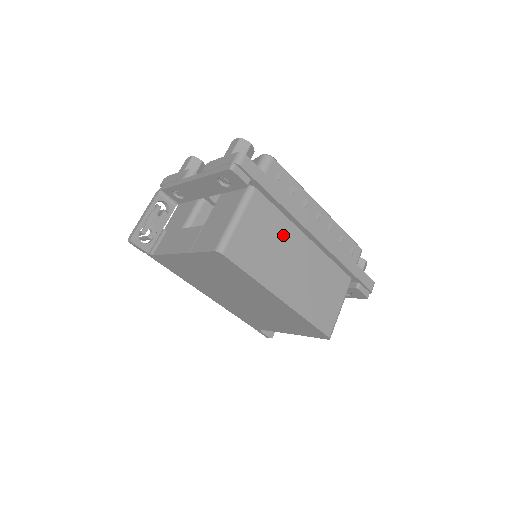
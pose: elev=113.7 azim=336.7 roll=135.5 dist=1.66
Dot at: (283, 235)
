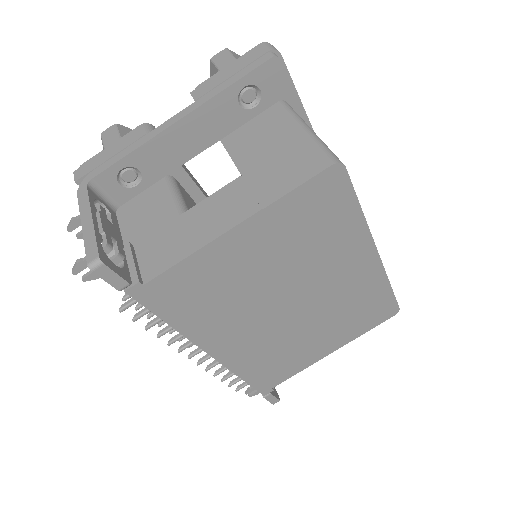
Dot at: occluded
